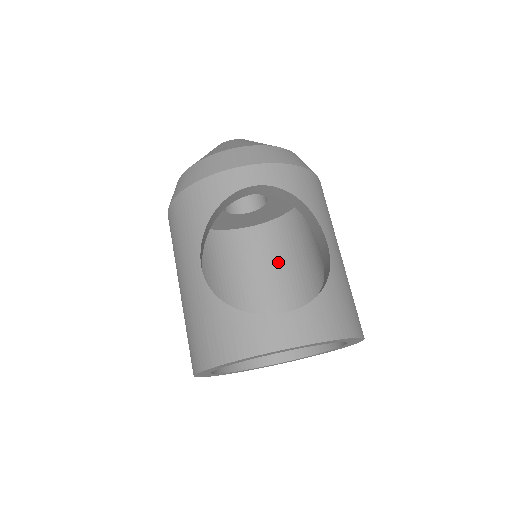
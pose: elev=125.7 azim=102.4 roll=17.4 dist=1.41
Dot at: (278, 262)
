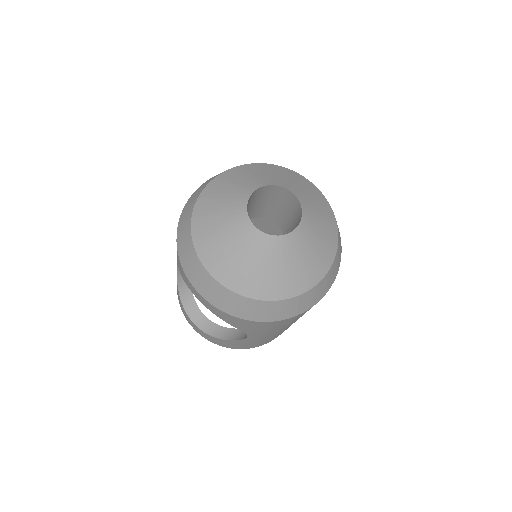
Dot at: occluded
